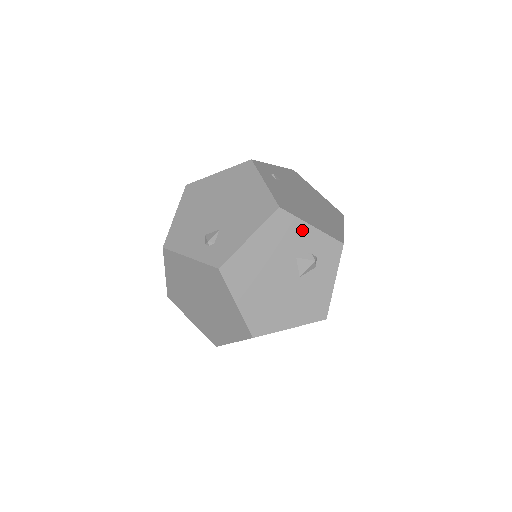
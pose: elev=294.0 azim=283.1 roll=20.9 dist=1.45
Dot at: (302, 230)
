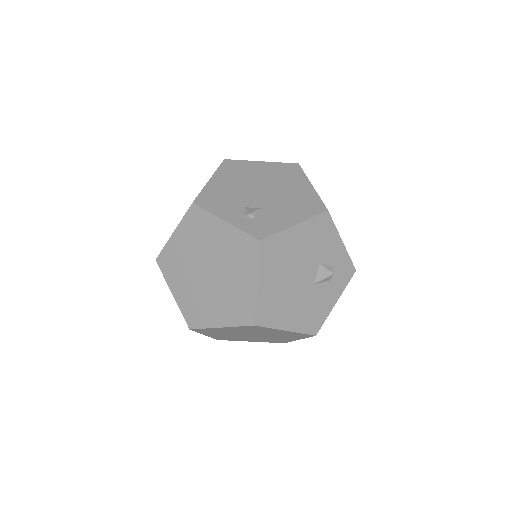
Dot at: (334, 241)
